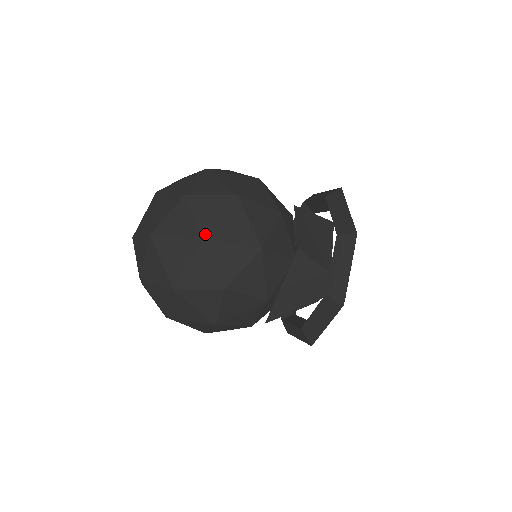
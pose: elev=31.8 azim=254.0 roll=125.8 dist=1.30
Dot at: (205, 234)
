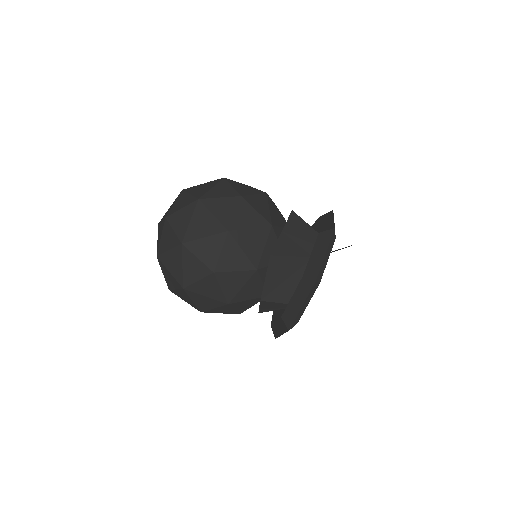
Dot at: (226, 178)
